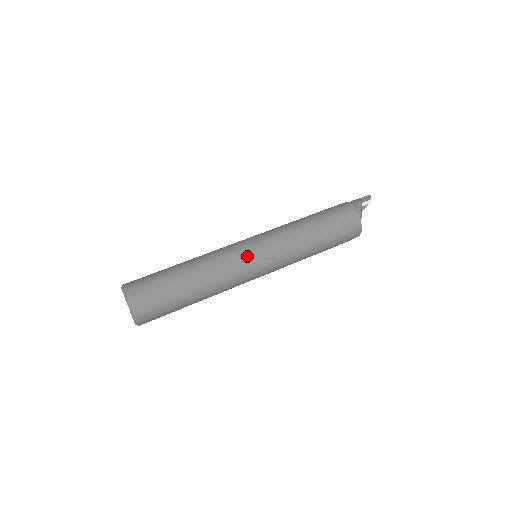
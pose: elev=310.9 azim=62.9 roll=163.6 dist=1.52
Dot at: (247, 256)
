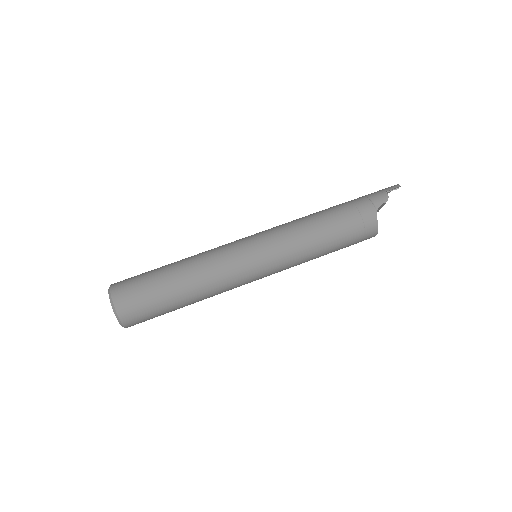
Dot at: (247, 272)
